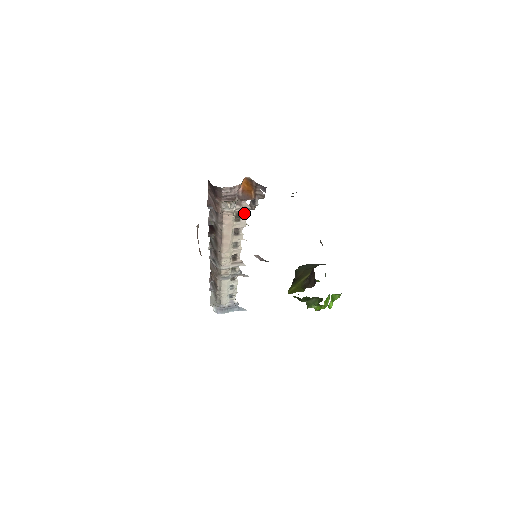
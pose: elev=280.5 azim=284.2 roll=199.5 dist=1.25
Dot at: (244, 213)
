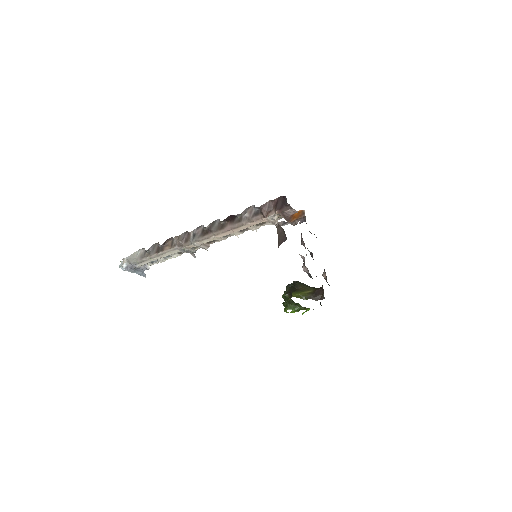
Dot at: (267, 224)
